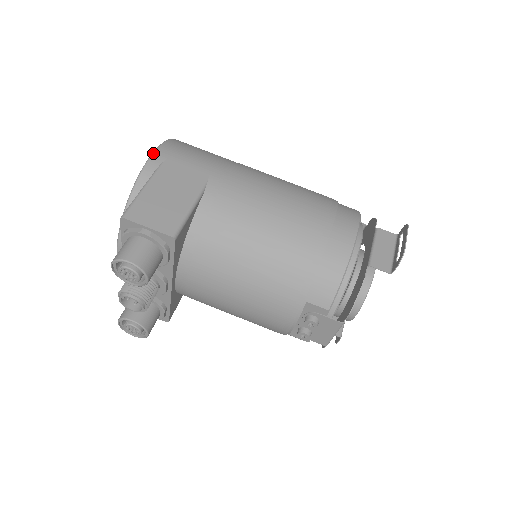
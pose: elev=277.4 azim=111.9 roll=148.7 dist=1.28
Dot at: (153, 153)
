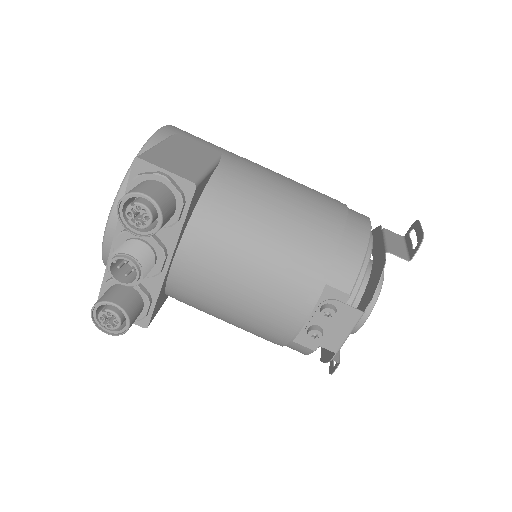
Dot at: (163, 126)
